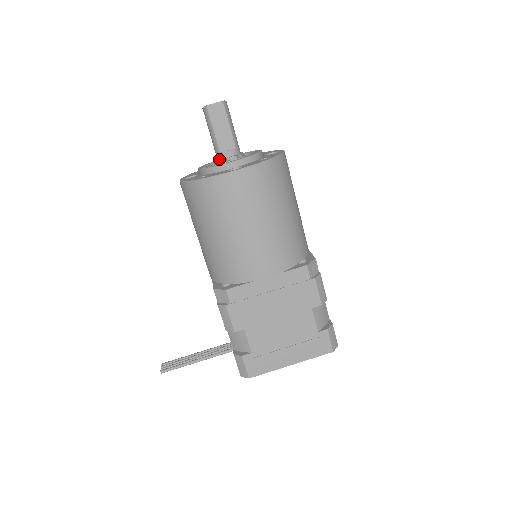
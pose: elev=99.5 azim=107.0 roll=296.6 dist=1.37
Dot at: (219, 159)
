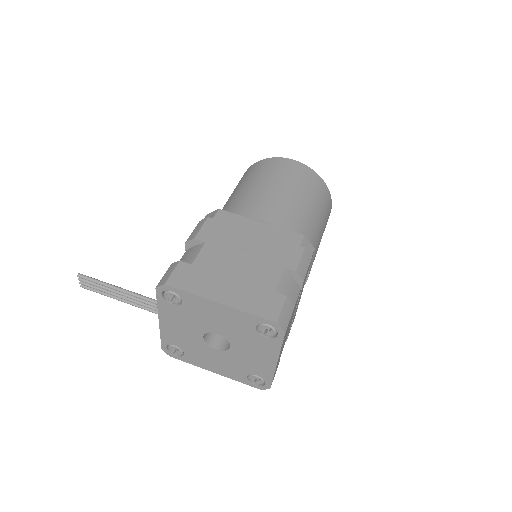
Dot at: occluded
